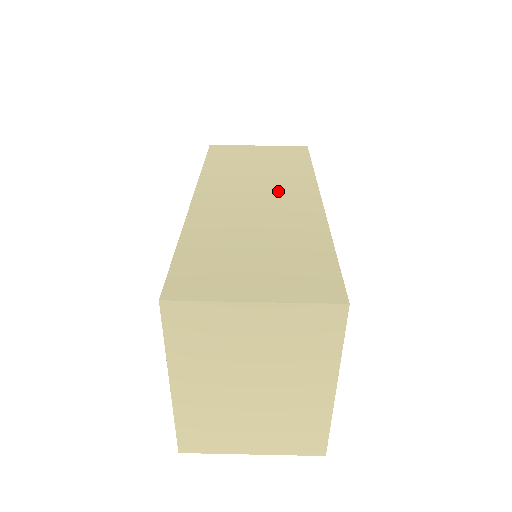
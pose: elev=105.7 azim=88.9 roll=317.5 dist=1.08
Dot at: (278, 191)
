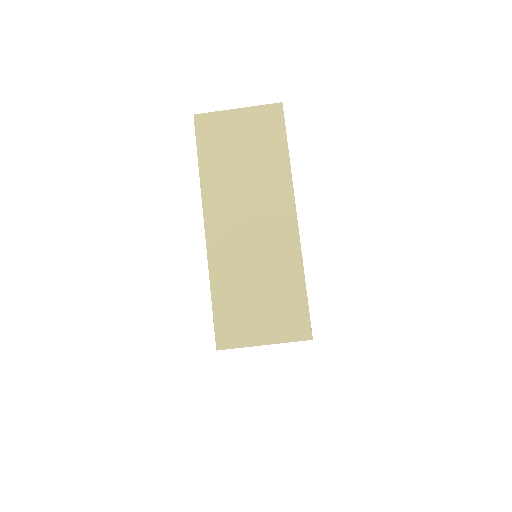
Dot at: (264, 207)
